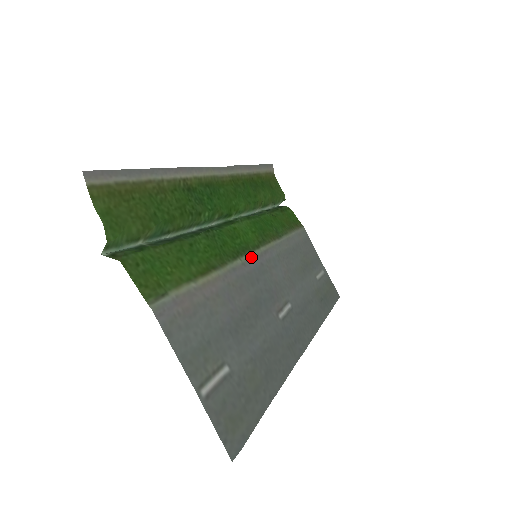
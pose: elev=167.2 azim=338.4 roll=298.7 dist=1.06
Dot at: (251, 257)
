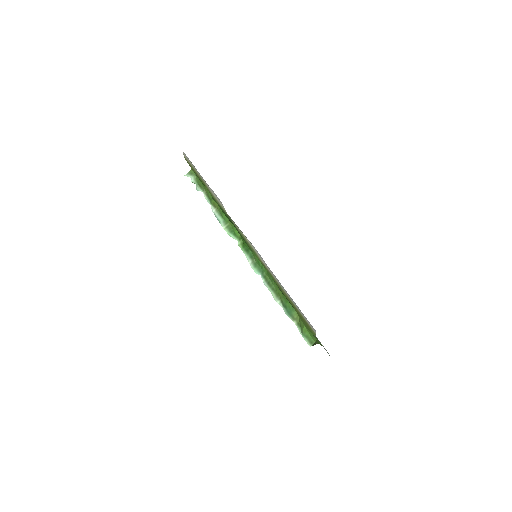
Dot at: occluded
